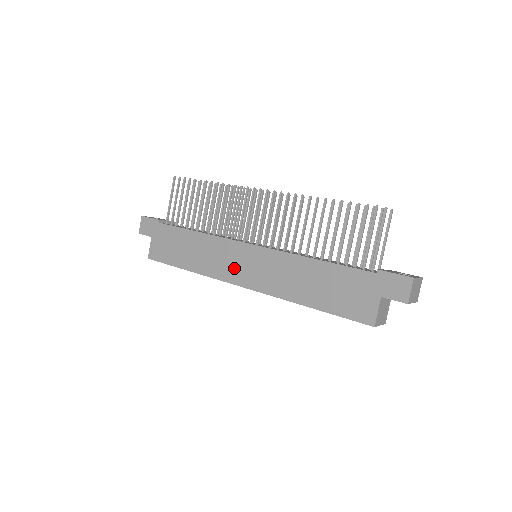
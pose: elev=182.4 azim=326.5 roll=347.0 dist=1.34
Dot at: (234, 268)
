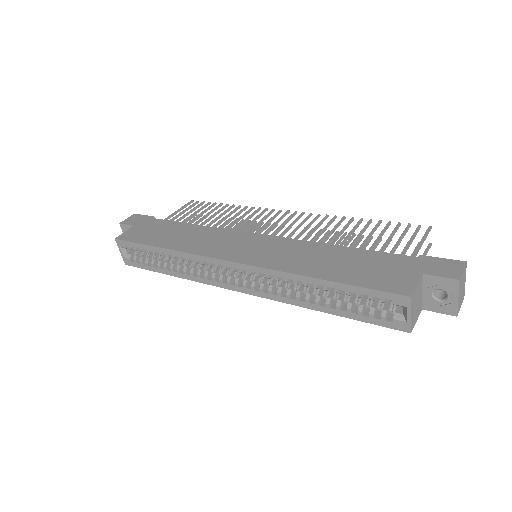
Dot at: (229, 248)
